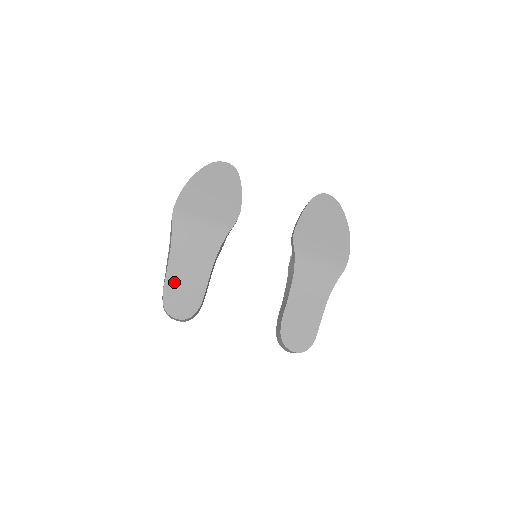
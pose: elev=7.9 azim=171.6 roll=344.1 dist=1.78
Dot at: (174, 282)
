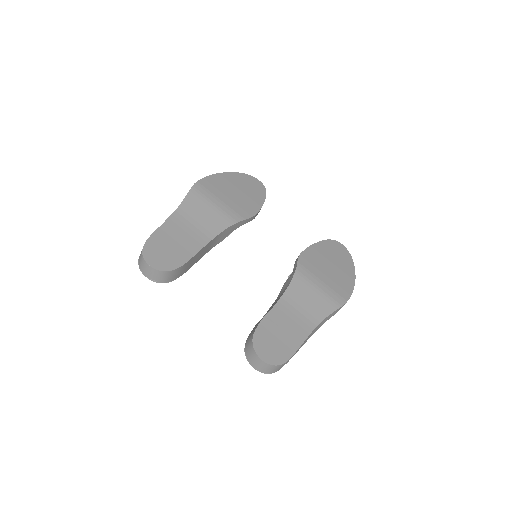
Dot at: (165, 235)
